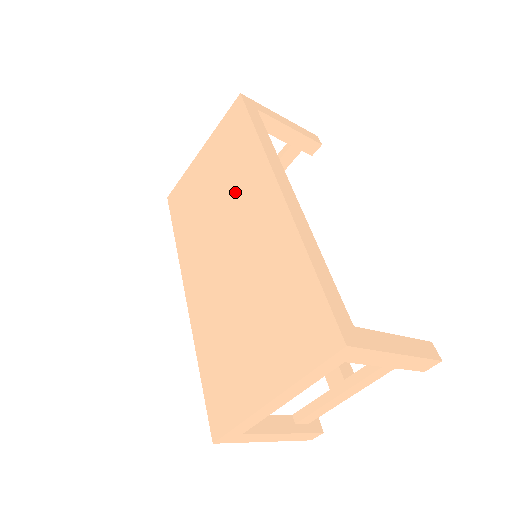
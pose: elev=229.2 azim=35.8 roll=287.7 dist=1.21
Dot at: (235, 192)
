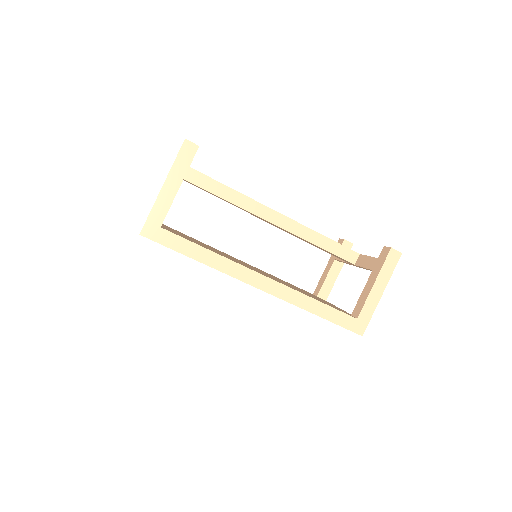
Dot at: occluded
